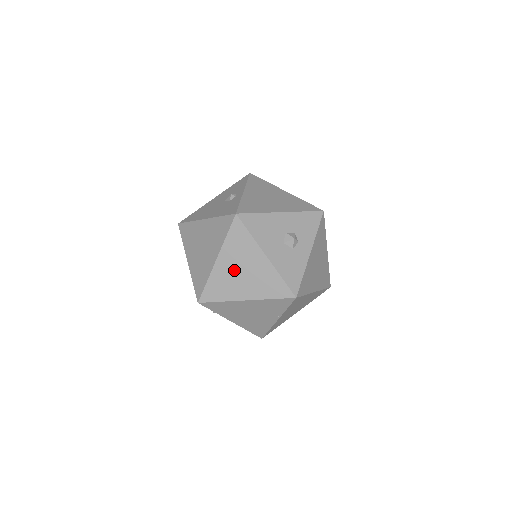
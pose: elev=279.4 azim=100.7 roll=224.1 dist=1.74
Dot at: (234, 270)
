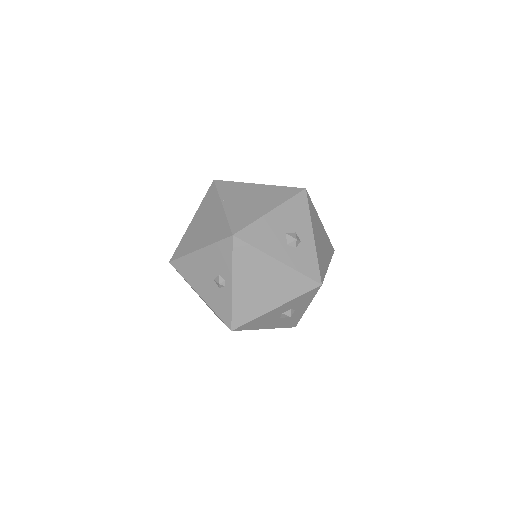
Dot at: occluded
